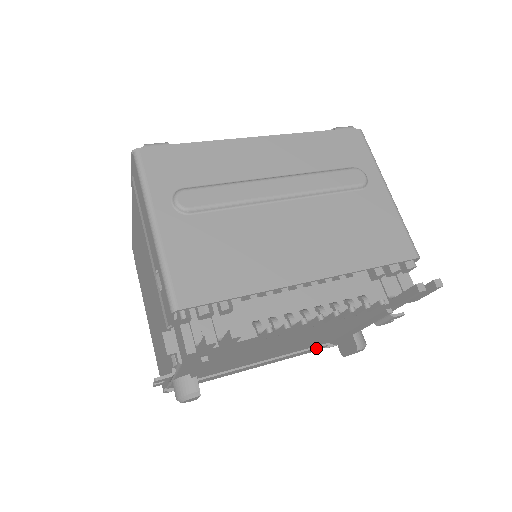
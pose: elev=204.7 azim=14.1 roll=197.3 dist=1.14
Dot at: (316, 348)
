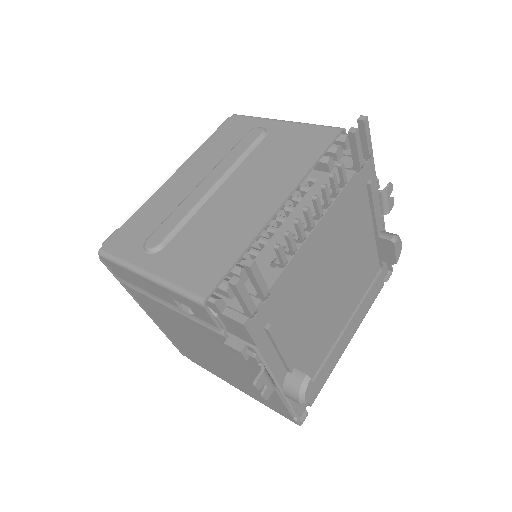
Dot at: (375, 283)
